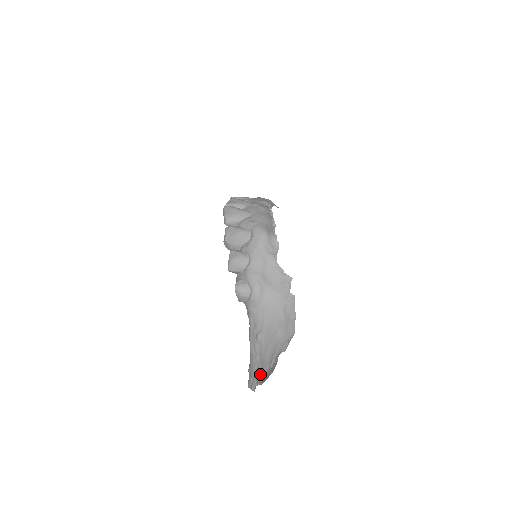
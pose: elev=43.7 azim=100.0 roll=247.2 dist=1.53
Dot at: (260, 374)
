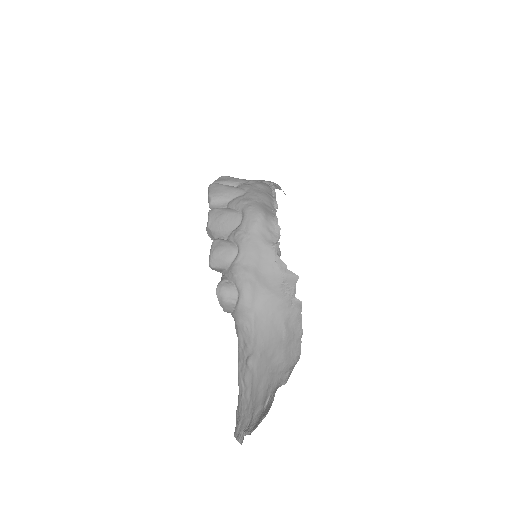
Dot at: (250, 418)
